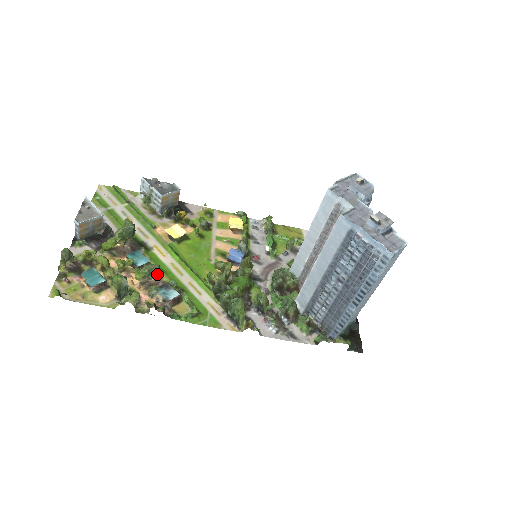
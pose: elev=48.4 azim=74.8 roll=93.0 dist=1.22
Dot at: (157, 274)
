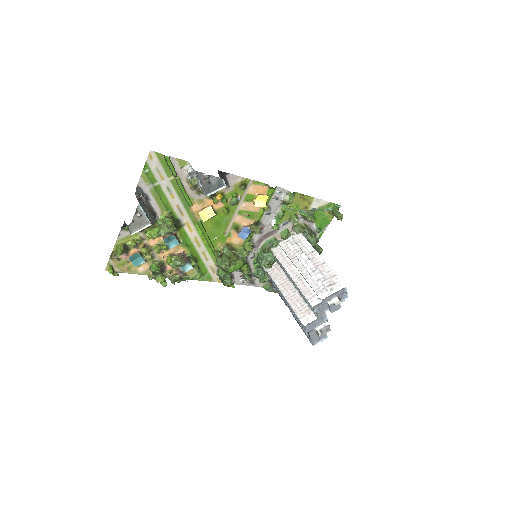
Dot at: (182, 249)
